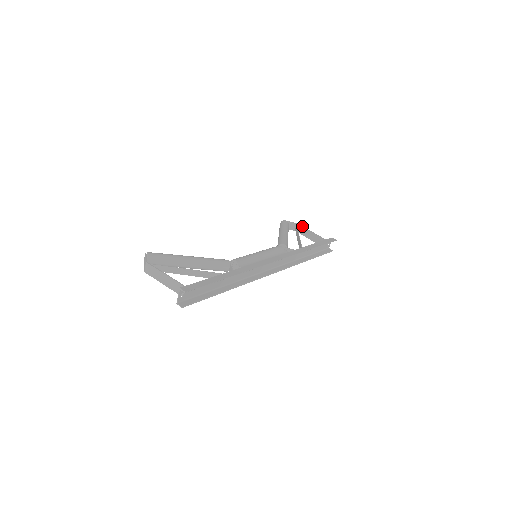
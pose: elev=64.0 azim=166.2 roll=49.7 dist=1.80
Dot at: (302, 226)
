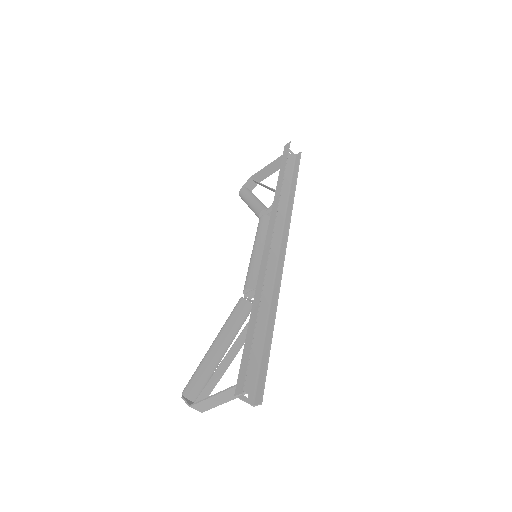
Dot at: (255, 174)
